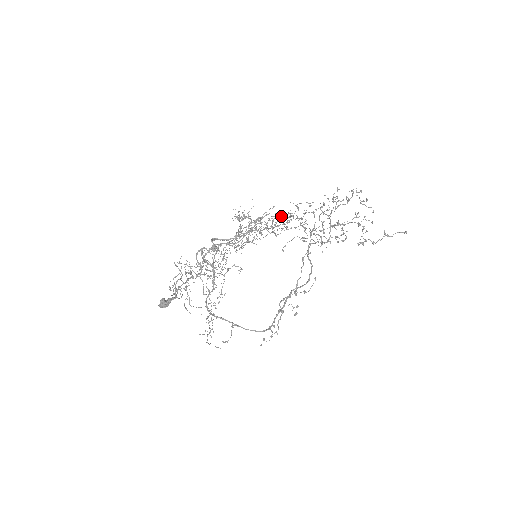
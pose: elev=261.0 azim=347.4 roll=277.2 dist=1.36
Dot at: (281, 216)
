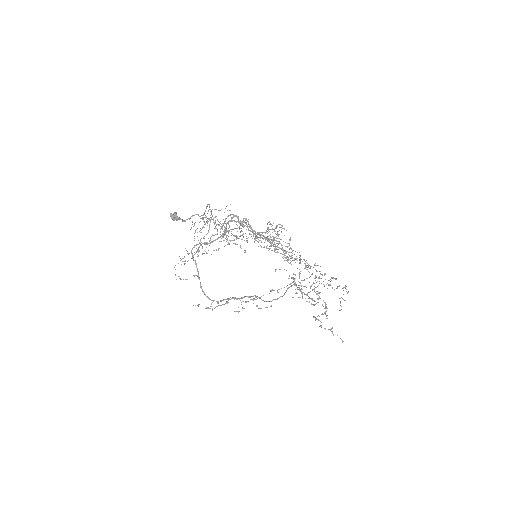
Dot at: occluded
